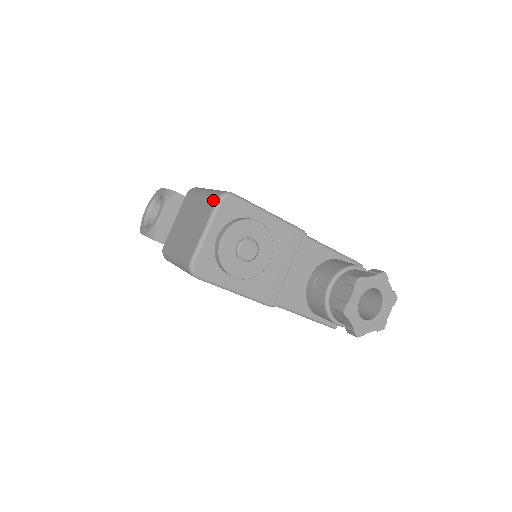
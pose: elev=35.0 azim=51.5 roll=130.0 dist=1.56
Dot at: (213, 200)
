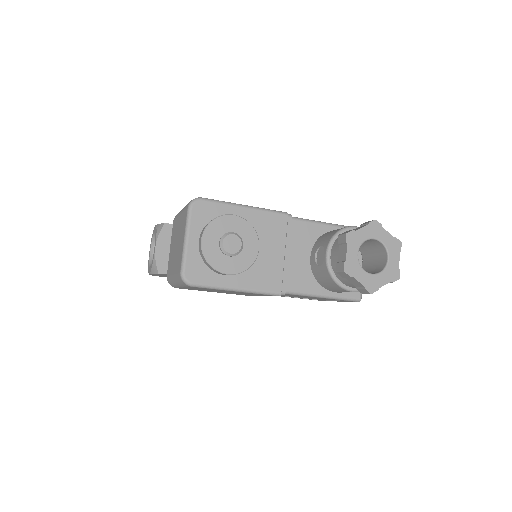
Dot at: (185, 210)
